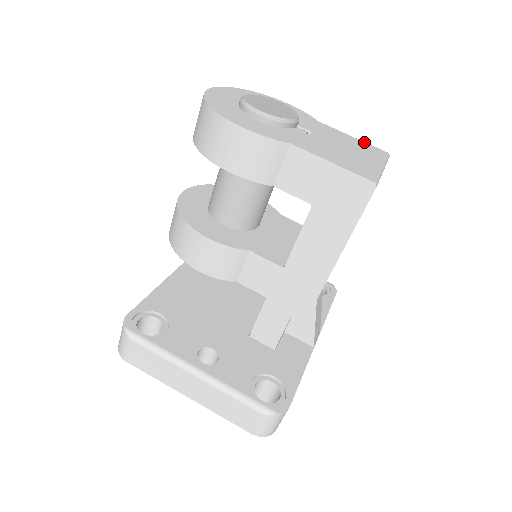
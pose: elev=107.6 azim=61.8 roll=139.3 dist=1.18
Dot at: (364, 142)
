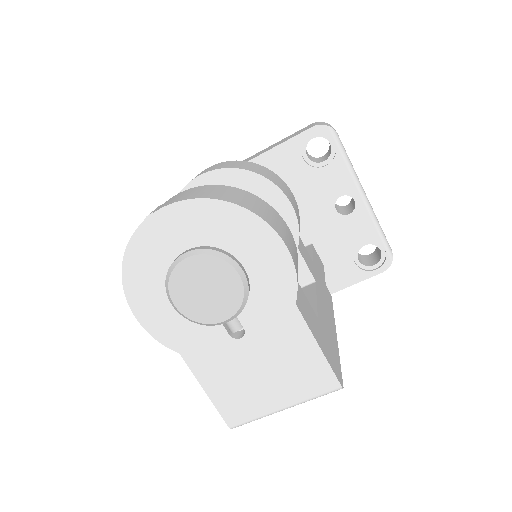
Dot at: (325, 361)
